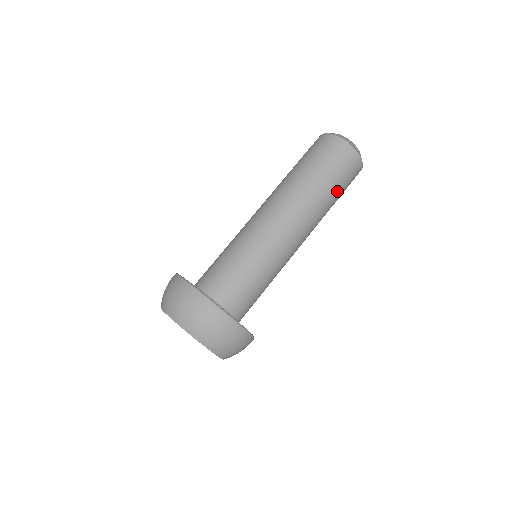
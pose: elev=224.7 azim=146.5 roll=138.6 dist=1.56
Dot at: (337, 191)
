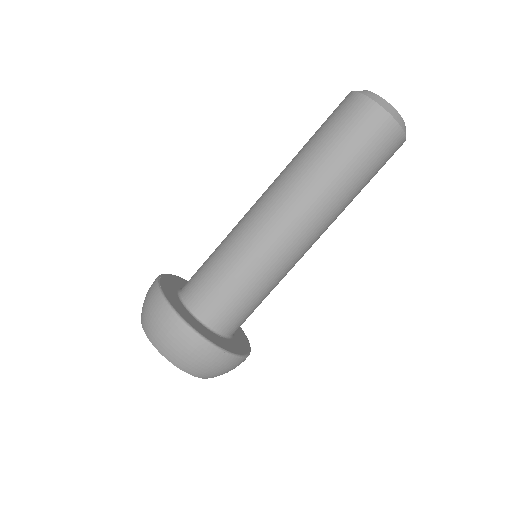
Dot at: occluded
